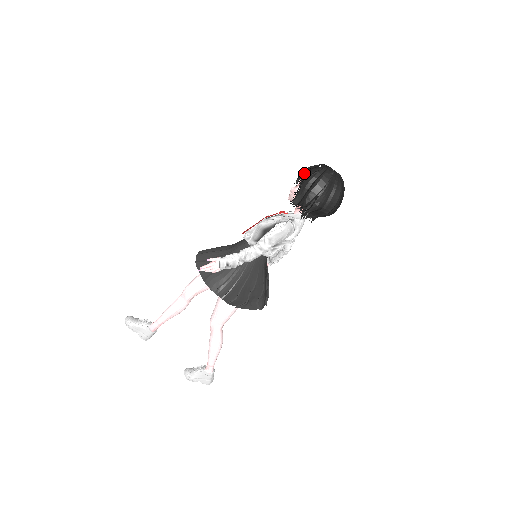
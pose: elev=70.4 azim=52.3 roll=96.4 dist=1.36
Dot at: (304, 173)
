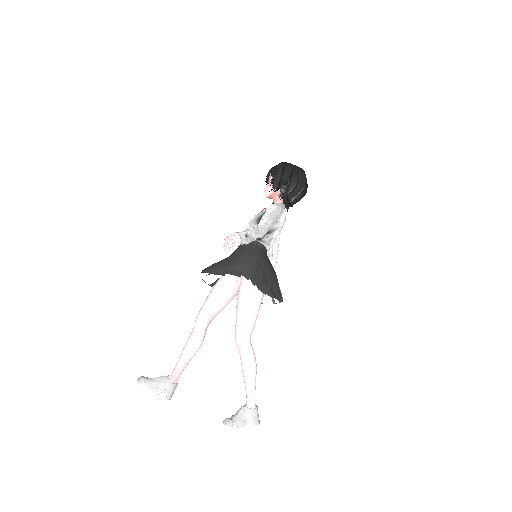
Dot at: (271, 171)
